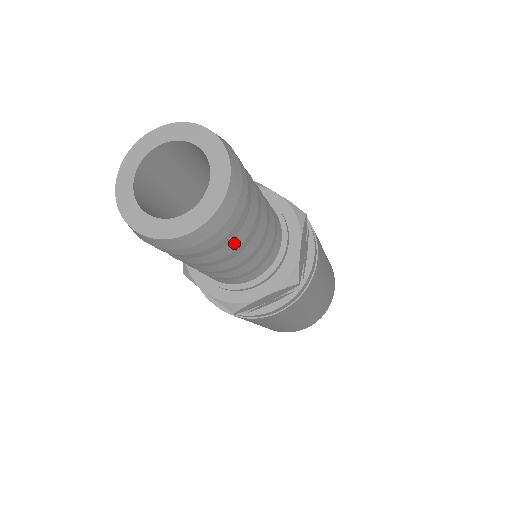
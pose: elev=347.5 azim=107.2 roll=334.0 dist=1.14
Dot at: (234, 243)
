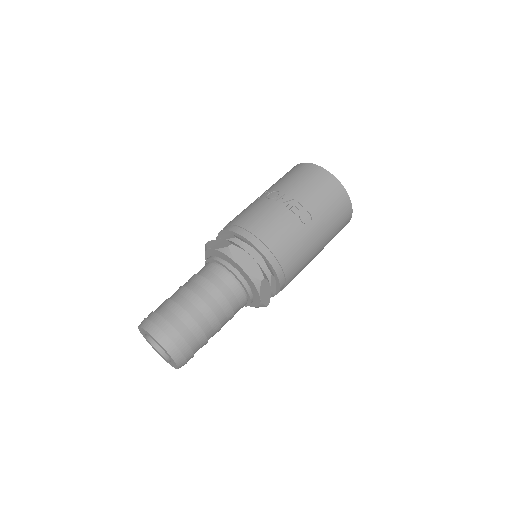
Dot at: occluded
